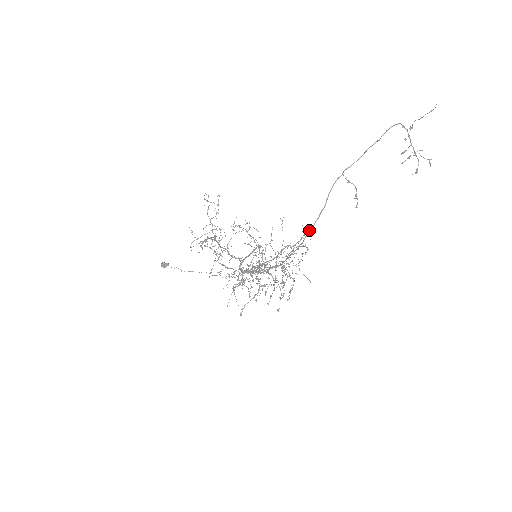
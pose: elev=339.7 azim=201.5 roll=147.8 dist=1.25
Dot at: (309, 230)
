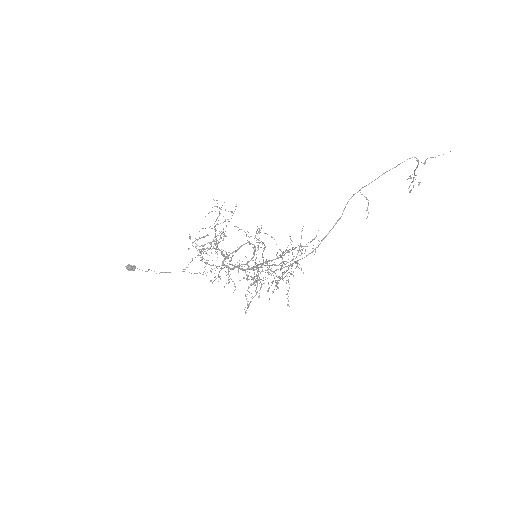
Dot at: (325, 237)
